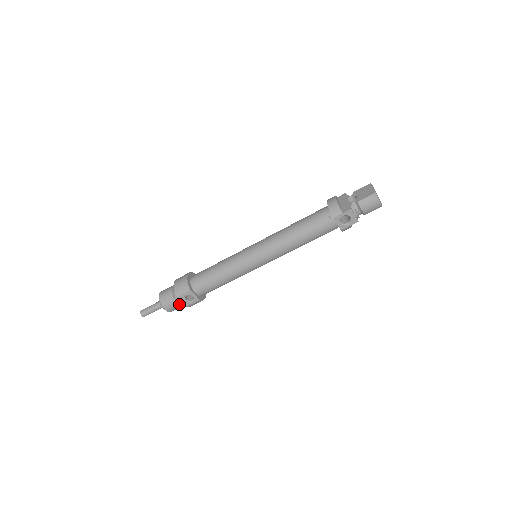
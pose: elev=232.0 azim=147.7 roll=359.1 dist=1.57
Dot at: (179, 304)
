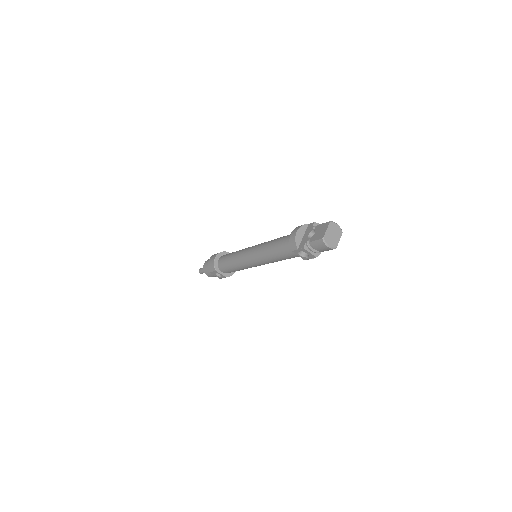
Dot at: occluded
